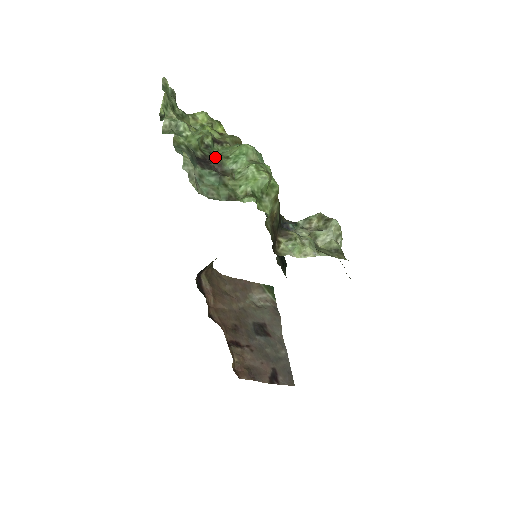
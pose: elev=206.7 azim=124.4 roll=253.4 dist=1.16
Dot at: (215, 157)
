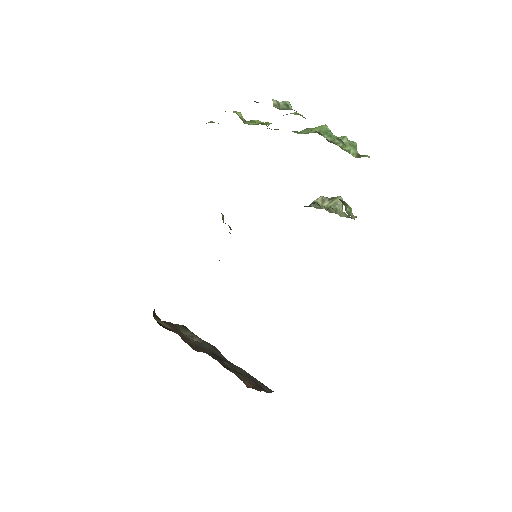
Dot at: occluded
